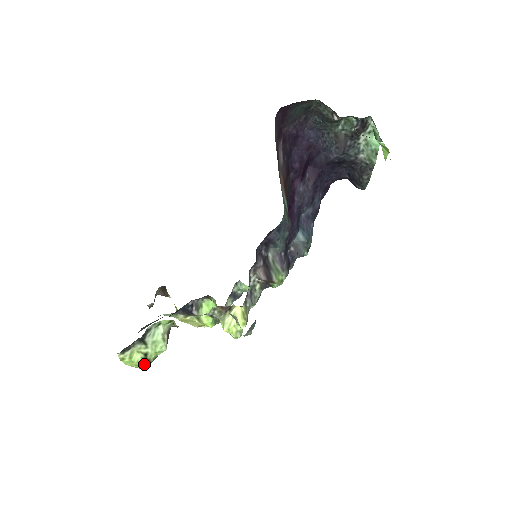
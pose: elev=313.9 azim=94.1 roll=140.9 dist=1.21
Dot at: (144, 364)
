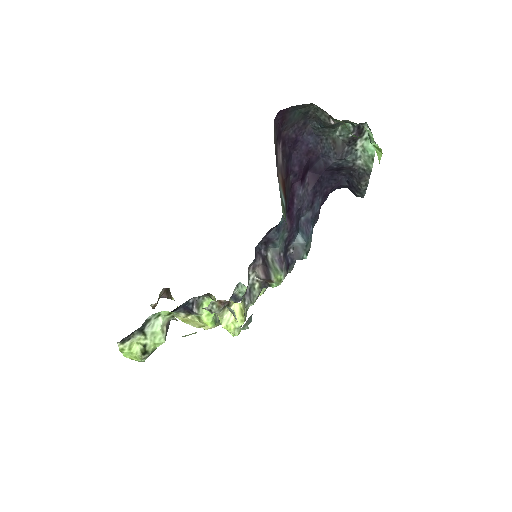
Dot at: (143, 356)
